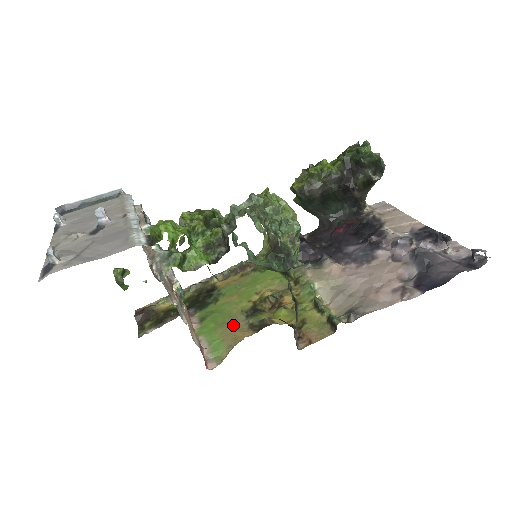
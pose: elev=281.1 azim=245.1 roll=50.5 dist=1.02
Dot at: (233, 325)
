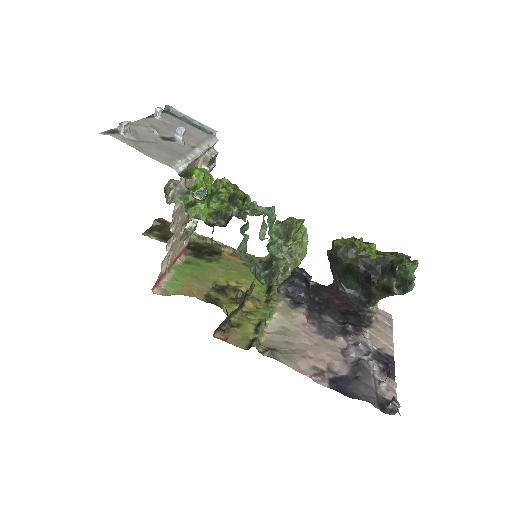
Dot at: (199, 284)
